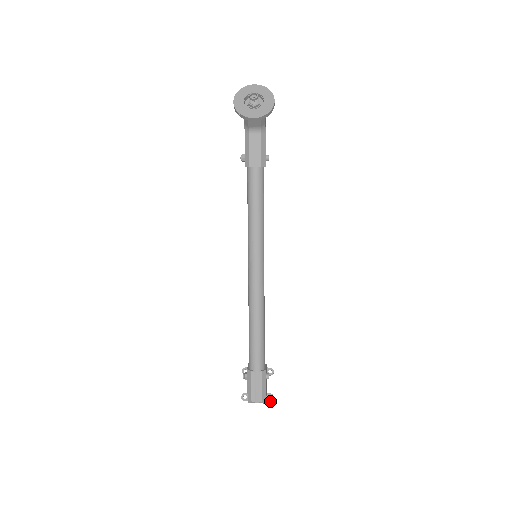
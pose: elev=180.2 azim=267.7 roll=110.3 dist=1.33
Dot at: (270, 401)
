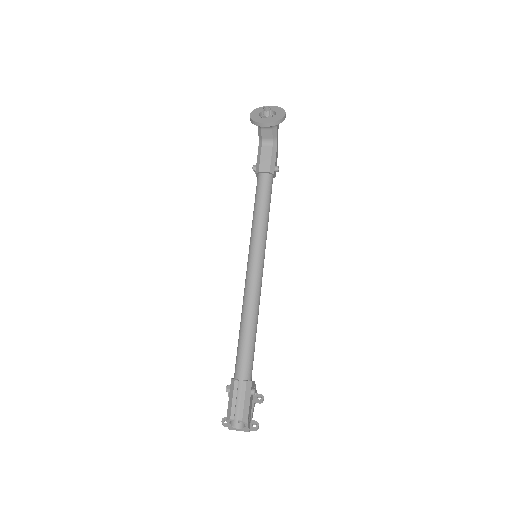
Dot at: (254, 430)
